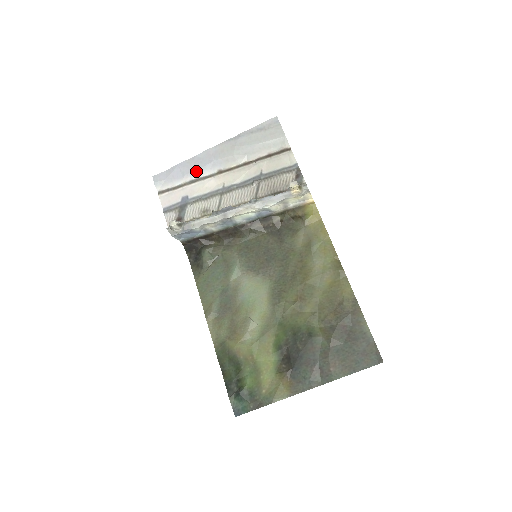
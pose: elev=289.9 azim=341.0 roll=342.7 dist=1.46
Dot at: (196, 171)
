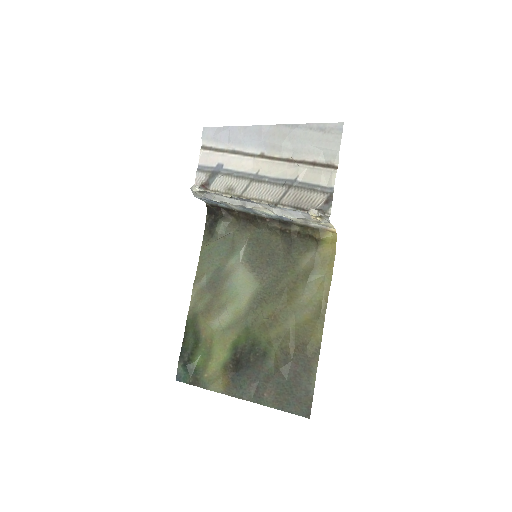
Dot at: (241, 143)
